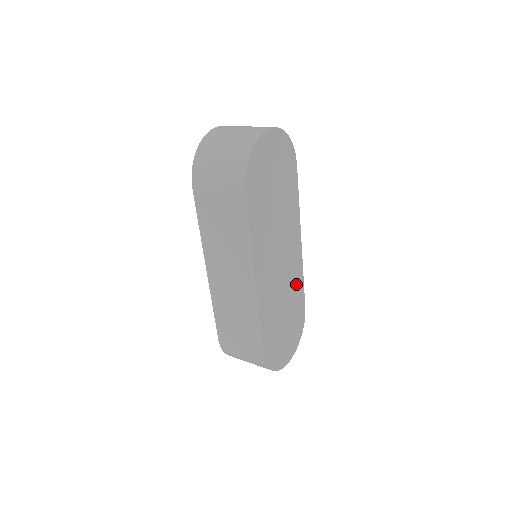
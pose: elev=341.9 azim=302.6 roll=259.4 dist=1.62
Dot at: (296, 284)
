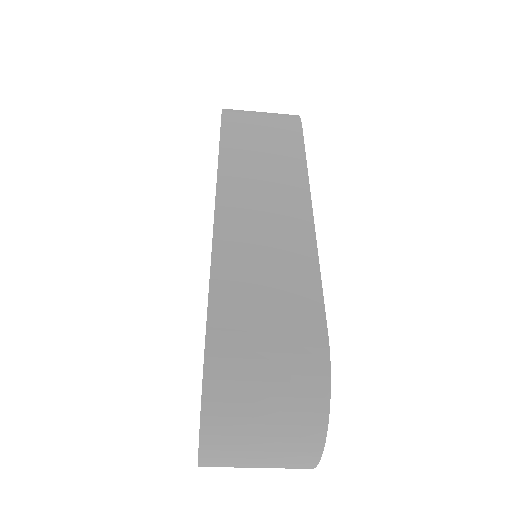
Dot at: occluded
